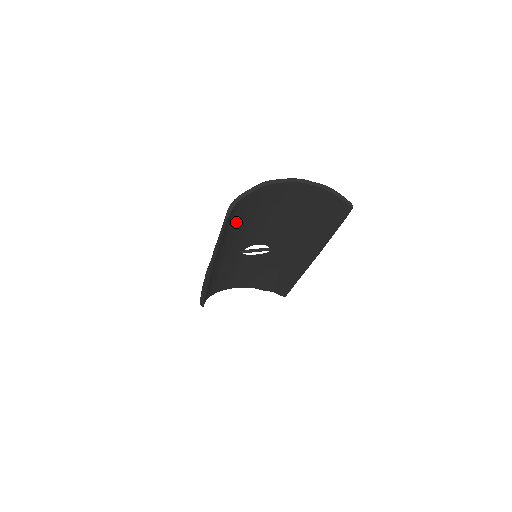
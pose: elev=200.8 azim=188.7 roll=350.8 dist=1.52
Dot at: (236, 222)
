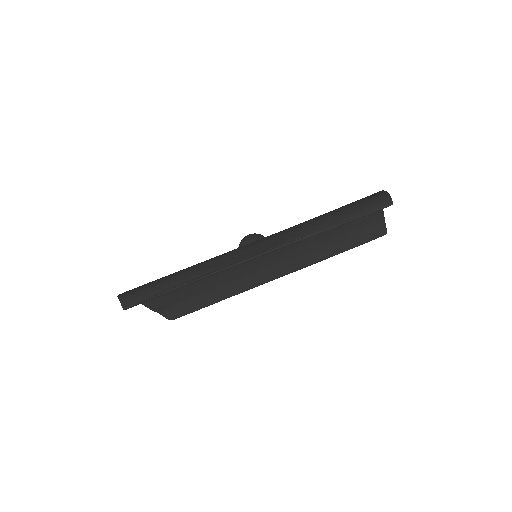
Dot at: occluded
